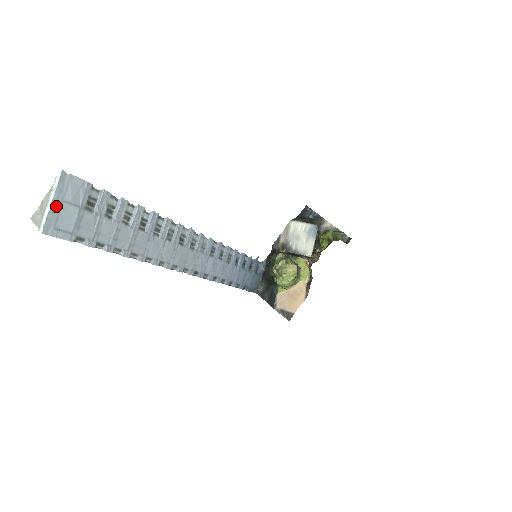
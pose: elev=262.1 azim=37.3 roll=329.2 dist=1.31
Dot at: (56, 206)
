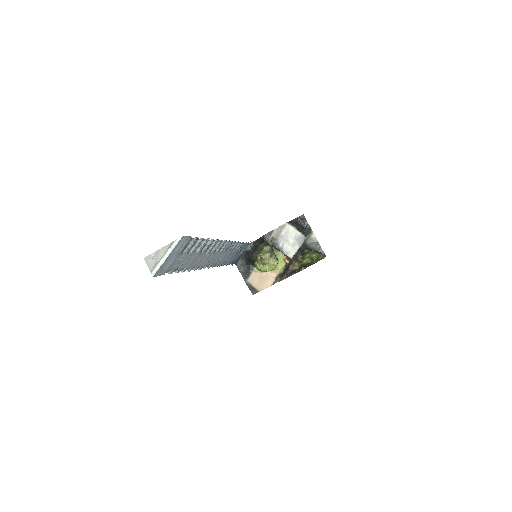
Dot at: (168, 258)
